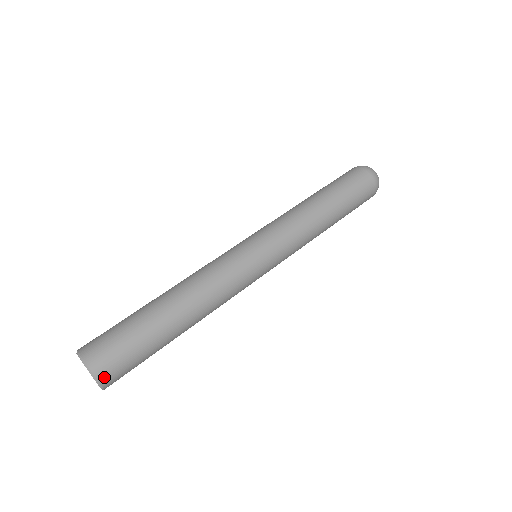
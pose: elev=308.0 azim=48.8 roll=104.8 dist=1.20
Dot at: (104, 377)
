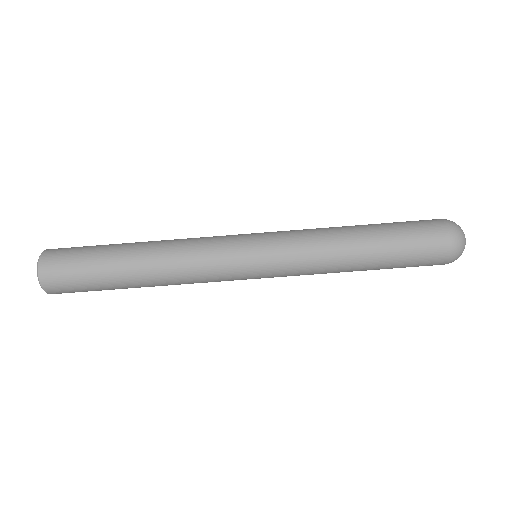
Dot at: (57, 293)
